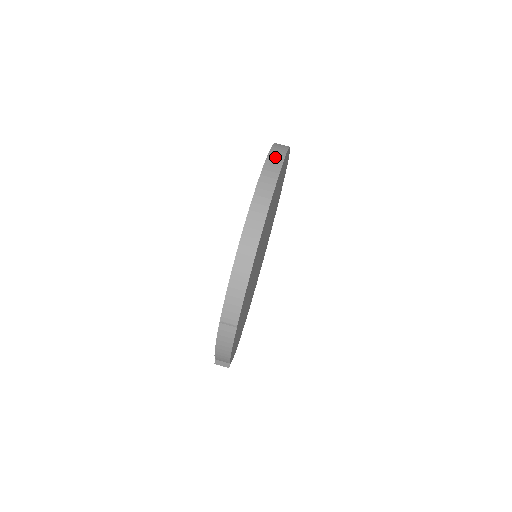
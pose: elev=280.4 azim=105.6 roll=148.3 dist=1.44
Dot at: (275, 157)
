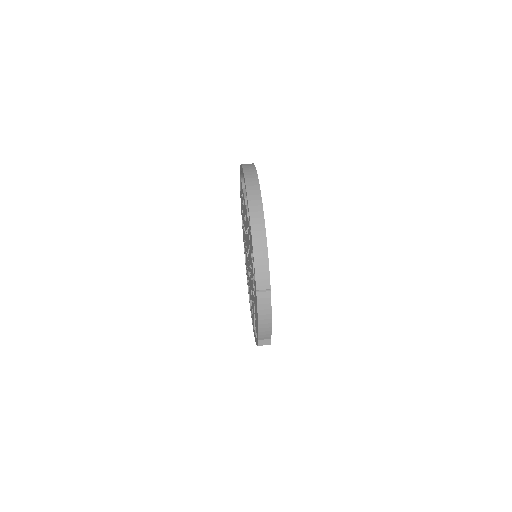
Dot at: (248, 167)
